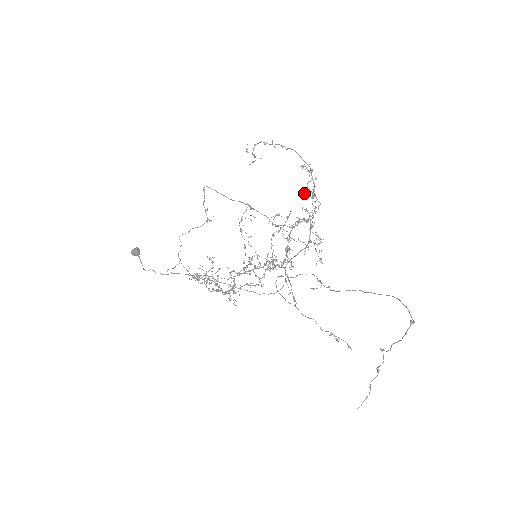
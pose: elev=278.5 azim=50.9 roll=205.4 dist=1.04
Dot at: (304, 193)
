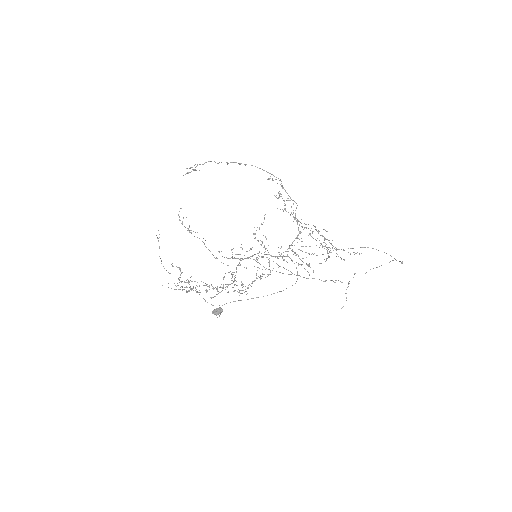
Dot at: occluded
